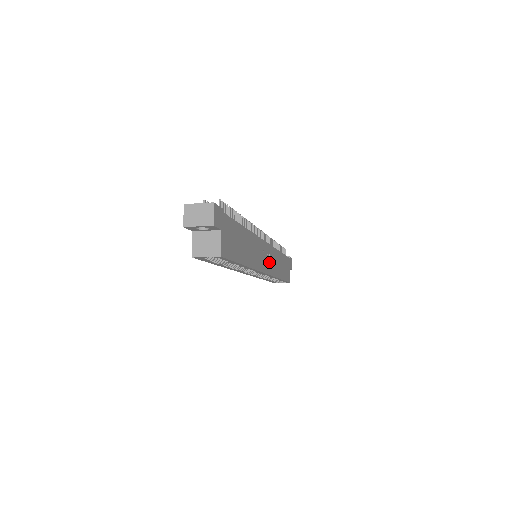
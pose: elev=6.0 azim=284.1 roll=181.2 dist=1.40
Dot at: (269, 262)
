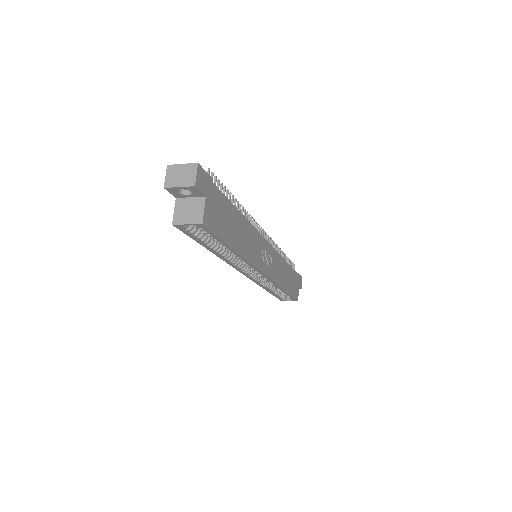
Dot at: (270, 265)
